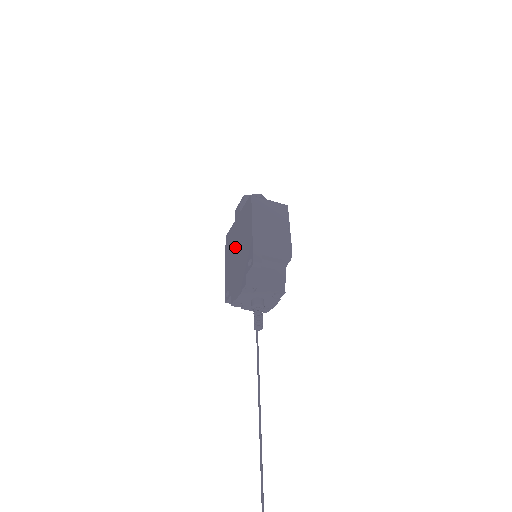
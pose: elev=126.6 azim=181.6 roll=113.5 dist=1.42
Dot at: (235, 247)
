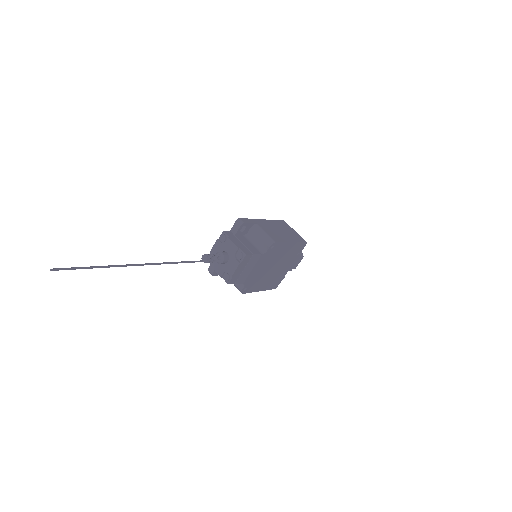
Dot at: occluded
